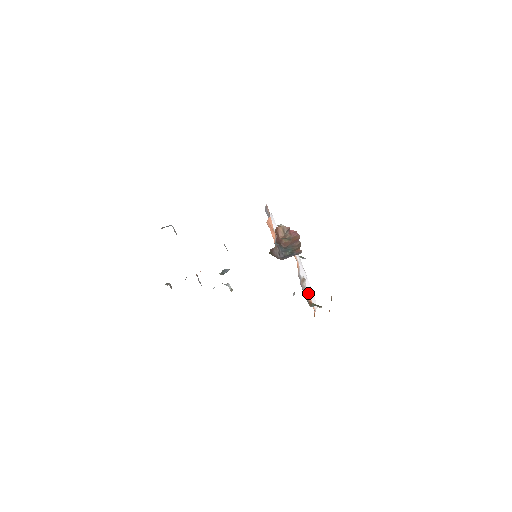
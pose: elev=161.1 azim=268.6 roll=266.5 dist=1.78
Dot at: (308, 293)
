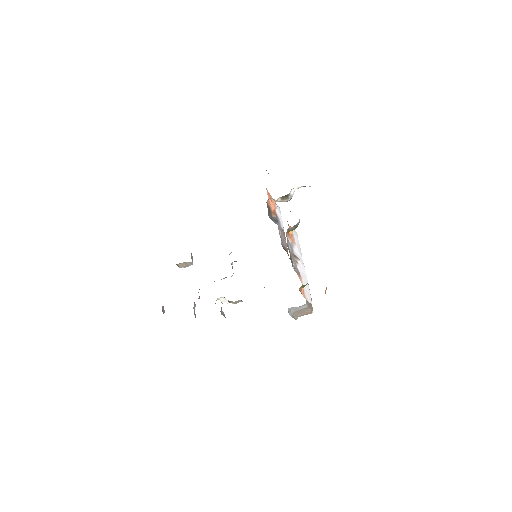
Dot at: (299, 273)
